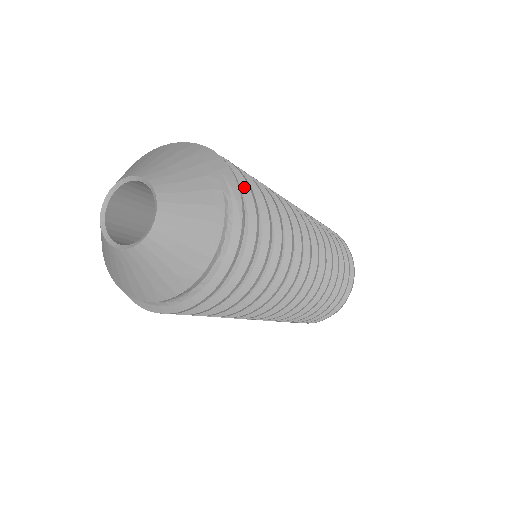
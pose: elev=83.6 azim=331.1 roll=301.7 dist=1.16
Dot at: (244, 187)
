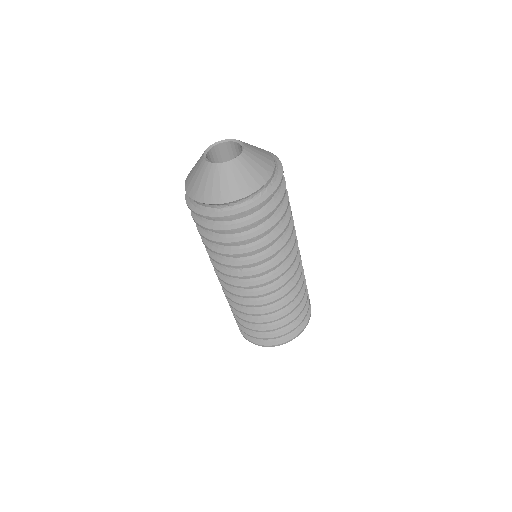
Dot at: occluded
